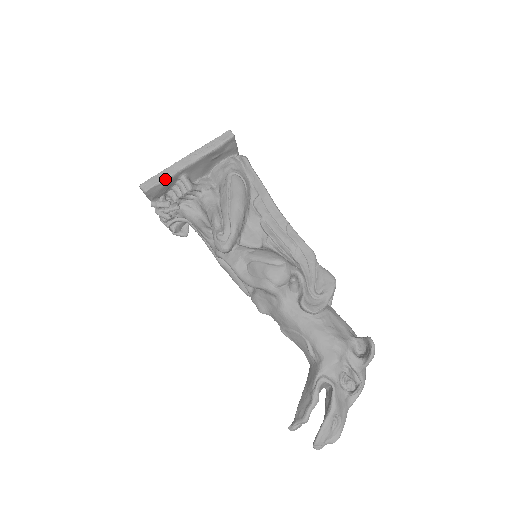
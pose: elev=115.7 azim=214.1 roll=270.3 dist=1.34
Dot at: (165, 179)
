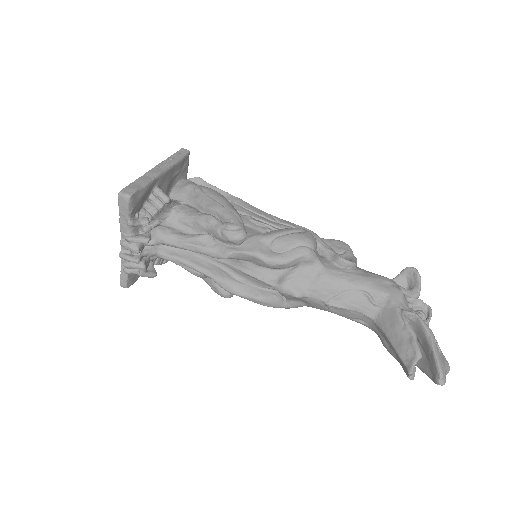
Dot at: (145, 184)
